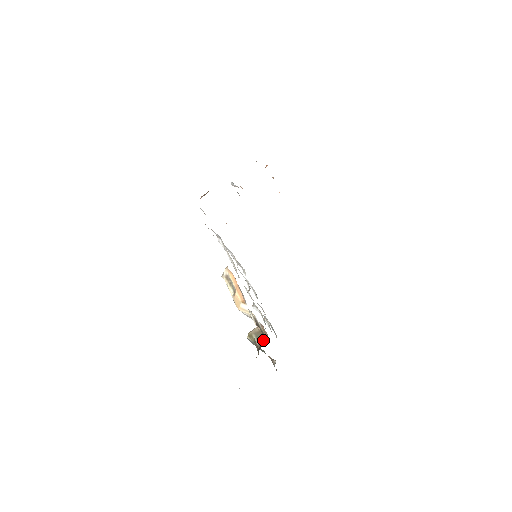
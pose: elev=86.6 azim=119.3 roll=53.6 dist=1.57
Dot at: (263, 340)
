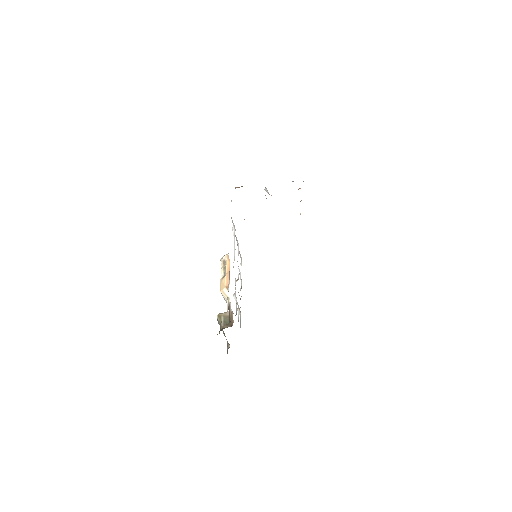
Dot at: (228, 324)
